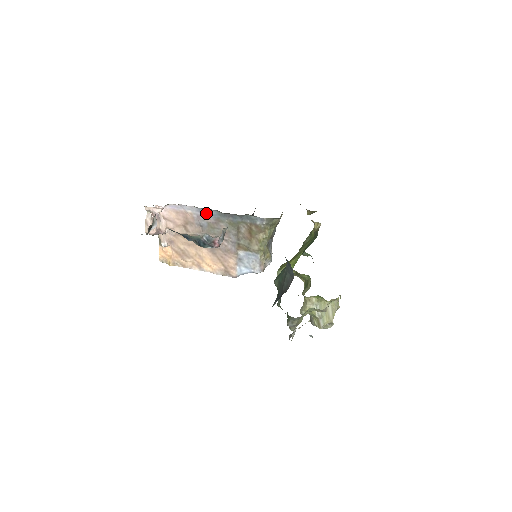
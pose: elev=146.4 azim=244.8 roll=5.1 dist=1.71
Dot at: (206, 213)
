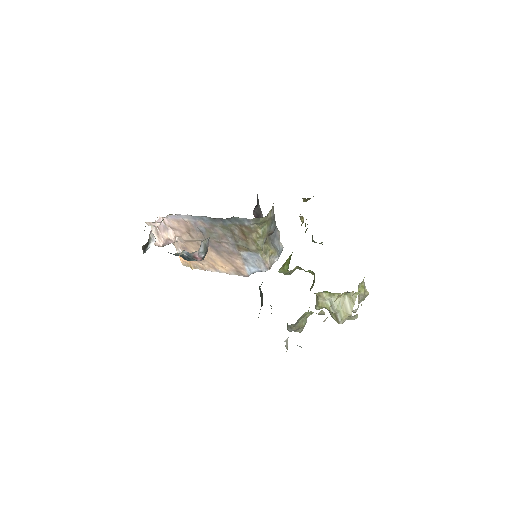
Dot at: (200, 219)
